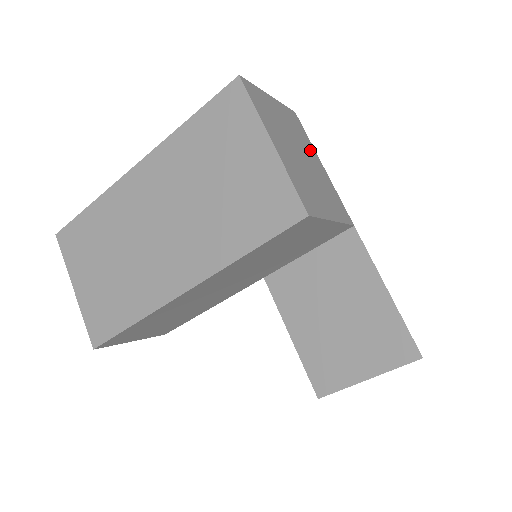
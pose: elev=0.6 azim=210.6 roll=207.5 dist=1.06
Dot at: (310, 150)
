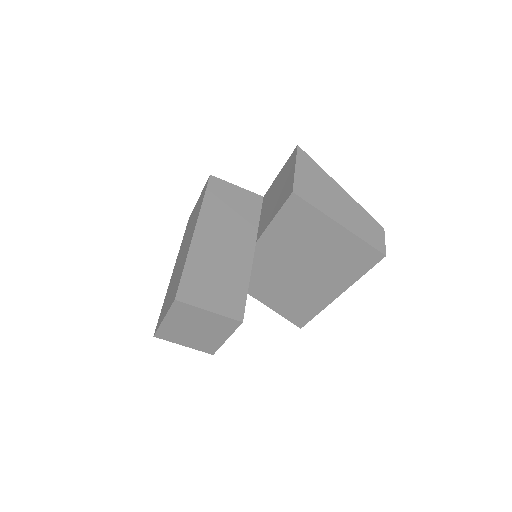
Dot at: occluded
